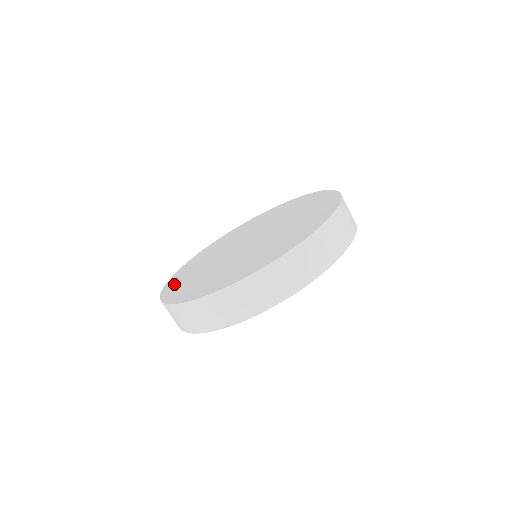
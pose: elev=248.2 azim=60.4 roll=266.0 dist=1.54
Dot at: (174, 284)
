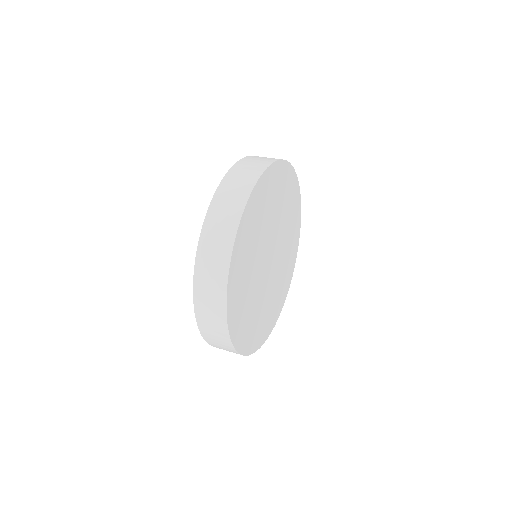
Dot at: occluded
